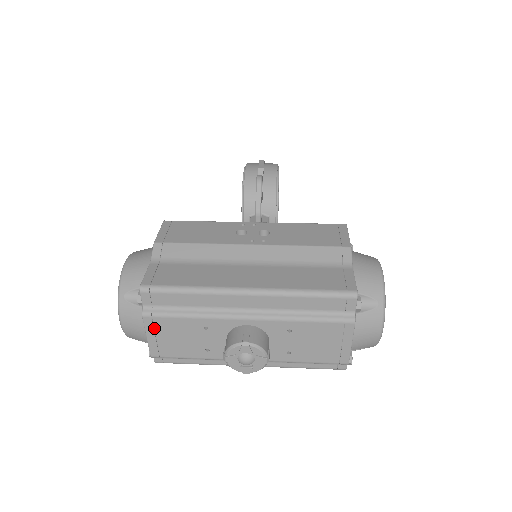
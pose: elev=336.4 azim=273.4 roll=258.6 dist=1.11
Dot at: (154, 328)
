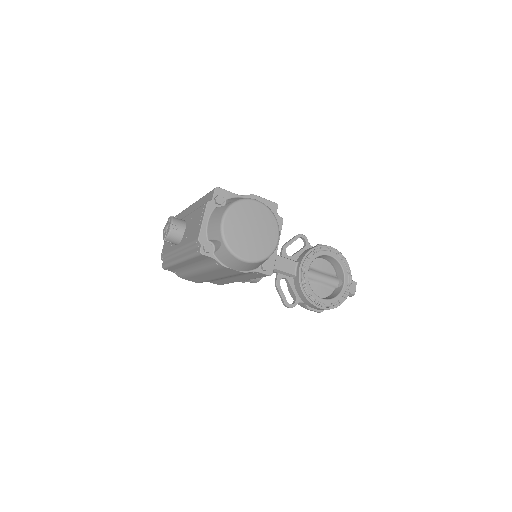
Dot at: occluded
